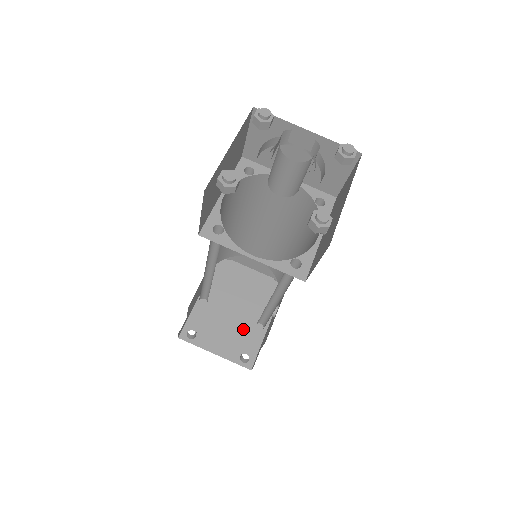
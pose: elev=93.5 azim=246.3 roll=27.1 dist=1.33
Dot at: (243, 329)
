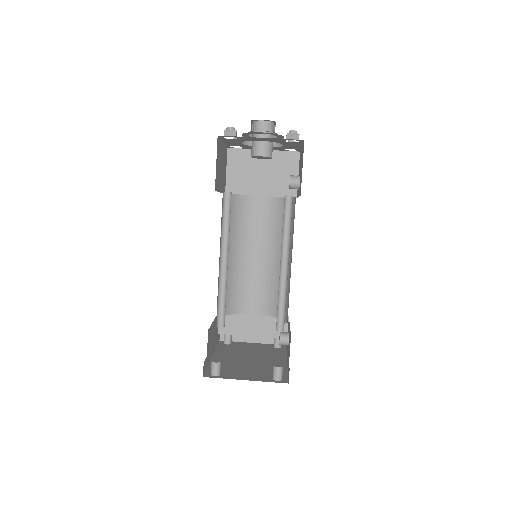
Dot at: (264, 368)
